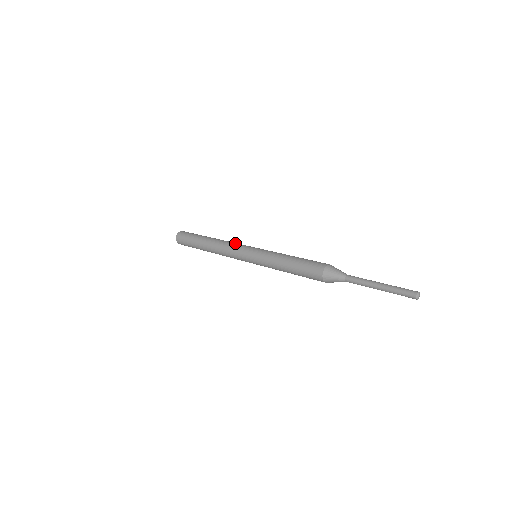
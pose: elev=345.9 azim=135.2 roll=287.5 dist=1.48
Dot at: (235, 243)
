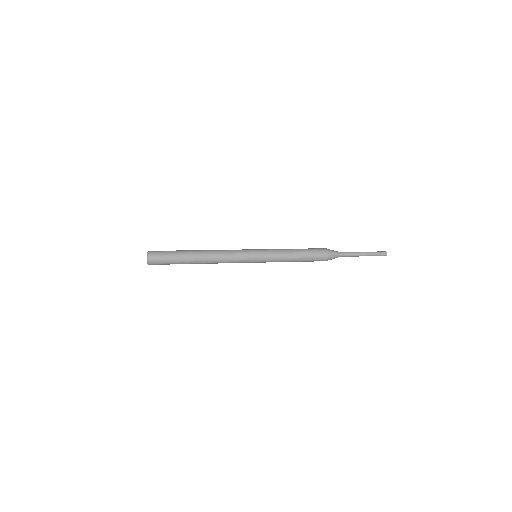
Dot at: occluded
